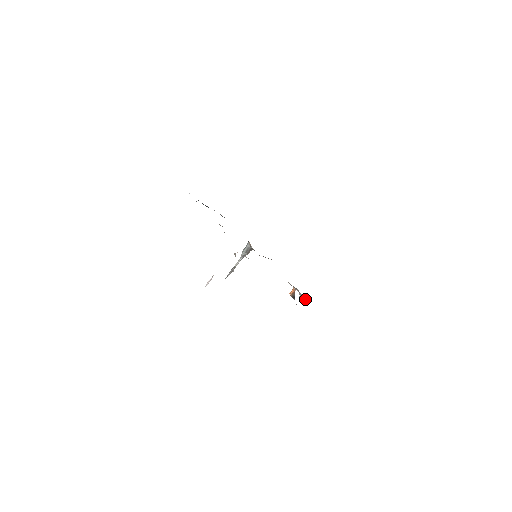
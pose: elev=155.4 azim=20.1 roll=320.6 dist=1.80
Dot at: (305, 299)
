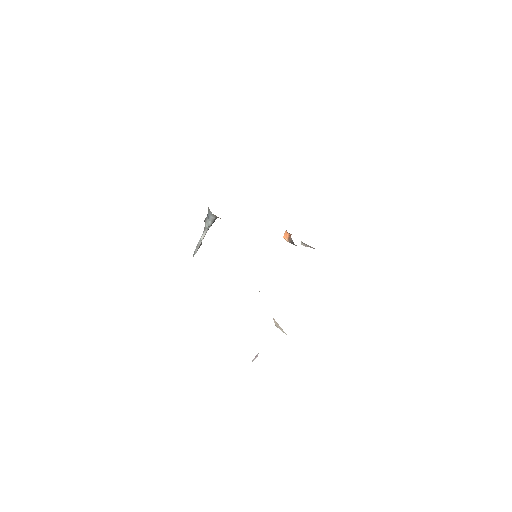
Dot at: occluded
